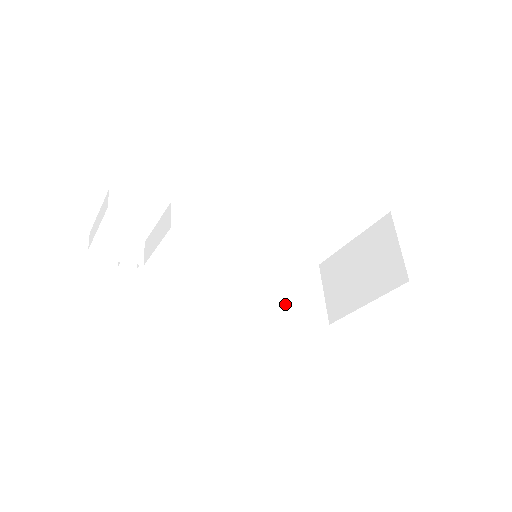
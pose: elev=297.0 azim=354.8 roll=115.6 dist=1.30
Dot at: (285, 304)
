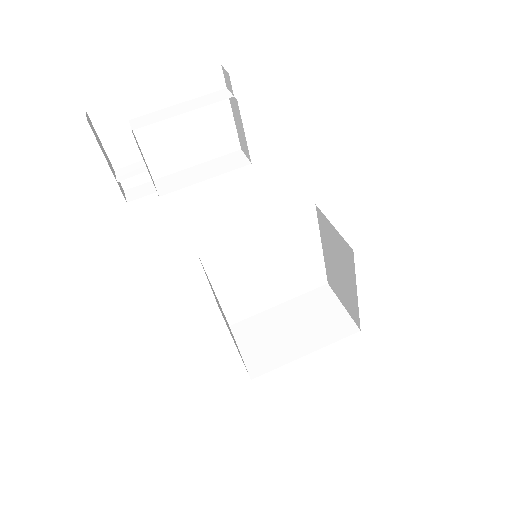
Dot at: (231, 334)
